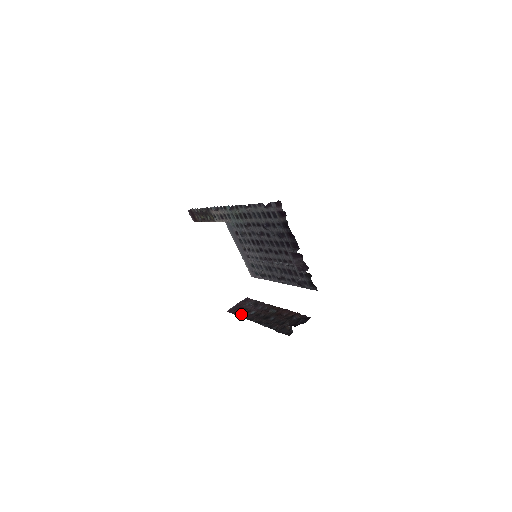
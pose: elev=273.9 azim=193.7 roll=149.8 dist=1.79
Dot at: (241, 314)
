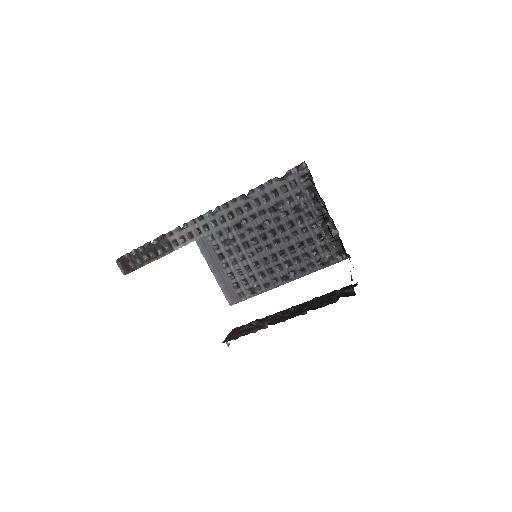
Dot at: (251, 331)
